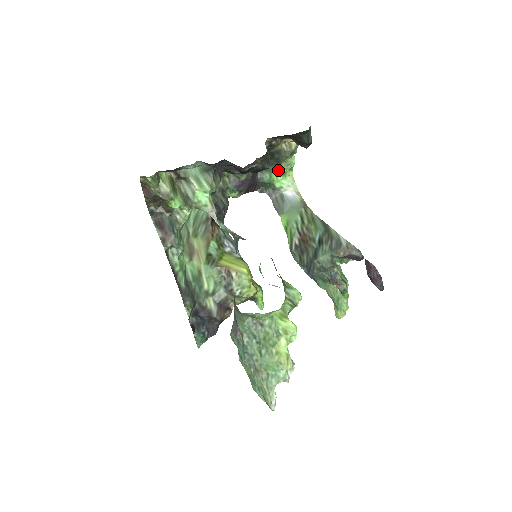
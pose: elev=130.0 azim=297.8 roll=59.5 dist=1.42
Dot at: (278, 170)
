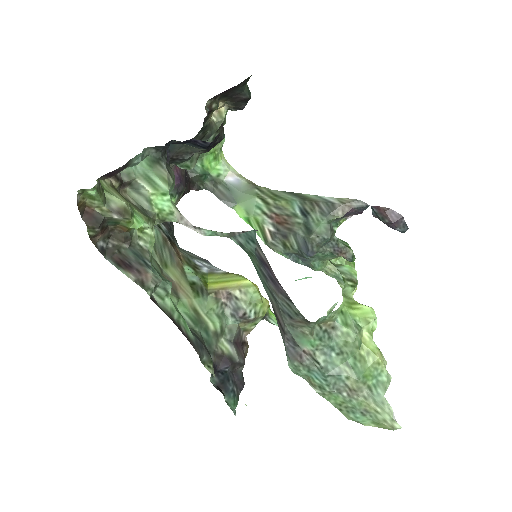
Dot at: (209, 154)
